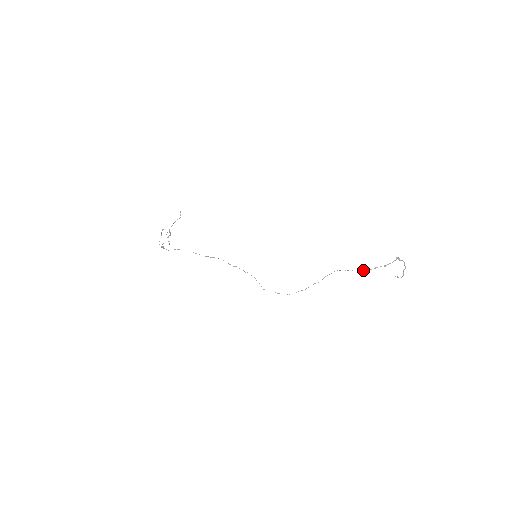
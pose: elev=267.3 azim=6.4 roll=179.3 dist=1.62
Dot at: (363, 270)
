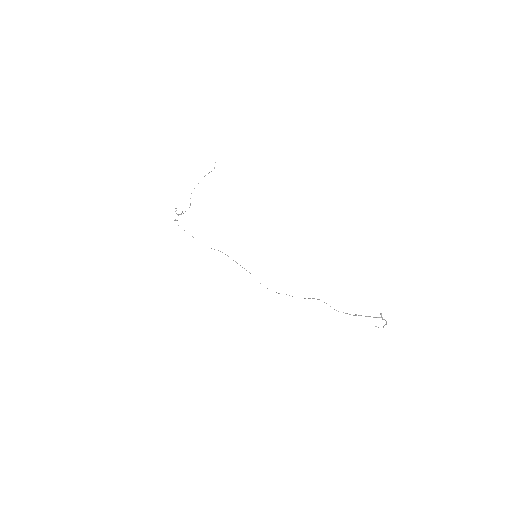
Dot at: occluded
